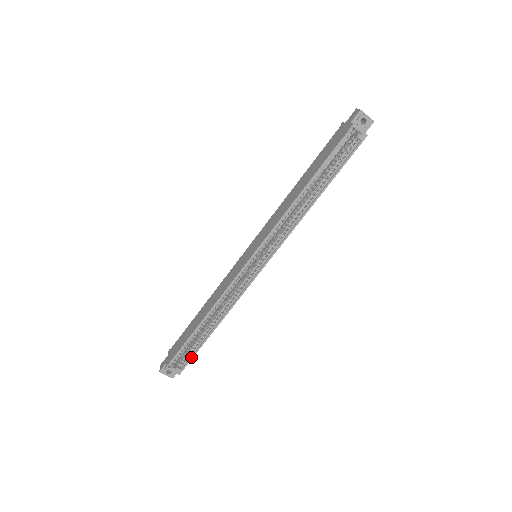
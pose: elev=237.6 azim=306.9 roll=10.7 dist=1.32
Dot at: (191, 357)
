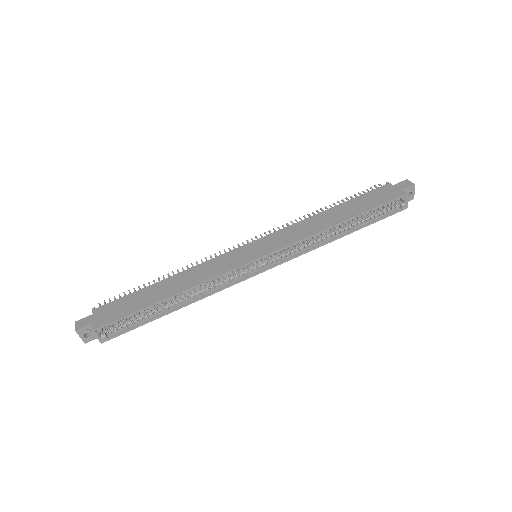
Dot at: (129, 329)
